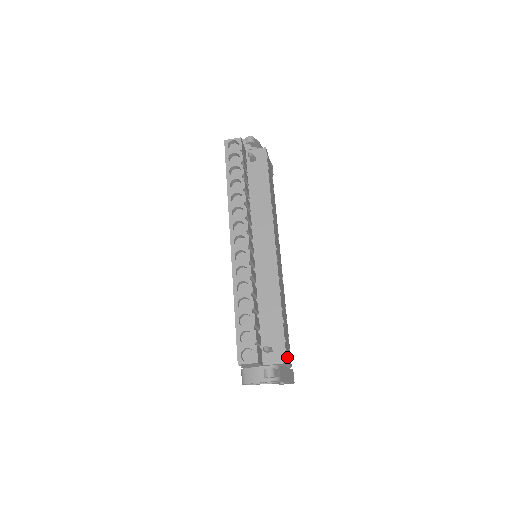
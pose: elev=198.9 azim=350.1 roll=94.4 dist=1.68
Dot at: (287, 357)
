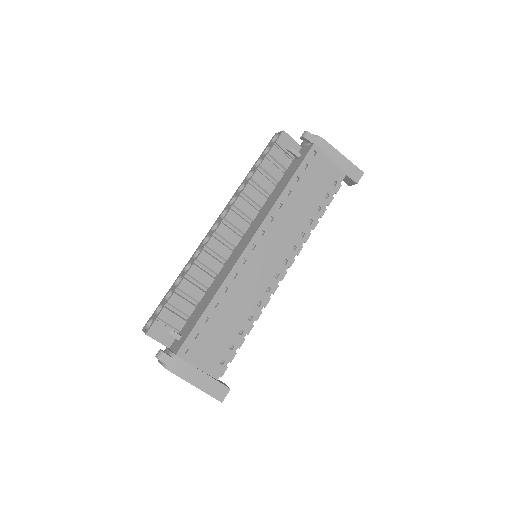
Dot at: (189, 354)
